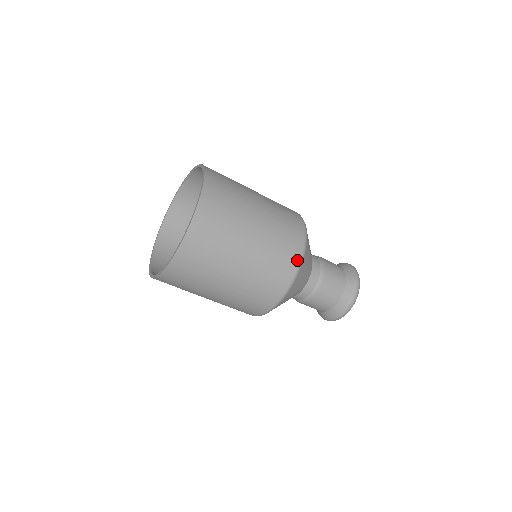
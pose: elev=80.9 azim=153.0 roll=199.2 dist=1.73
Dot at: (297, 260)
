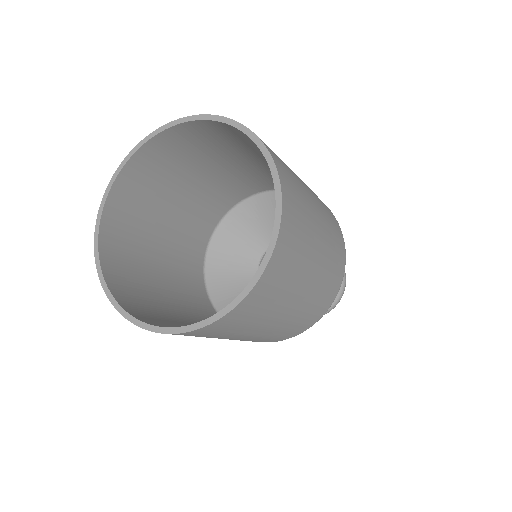
Dot at: (336, 293)
